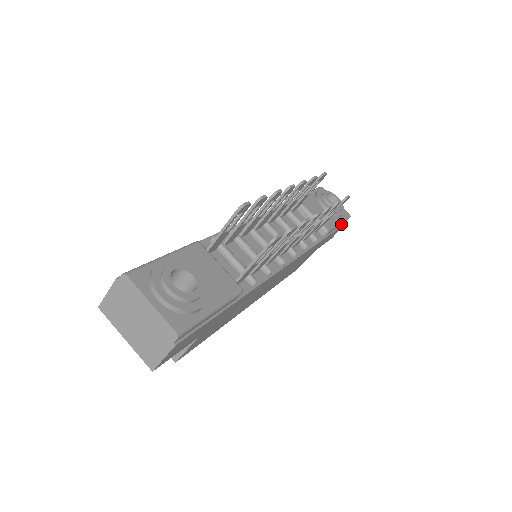
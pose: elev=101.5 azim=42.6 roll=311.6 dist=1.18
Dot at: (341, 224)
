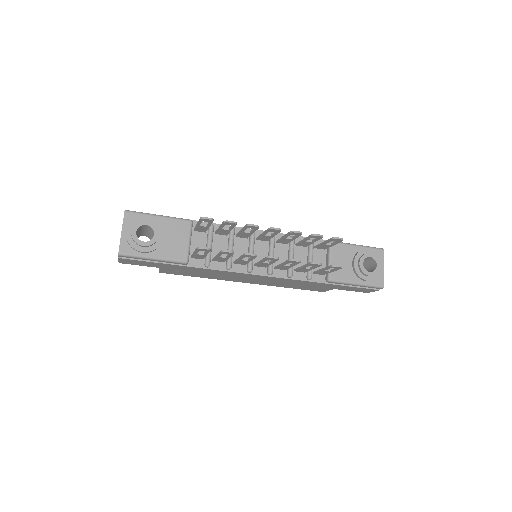
Dot at: (364, 286)
